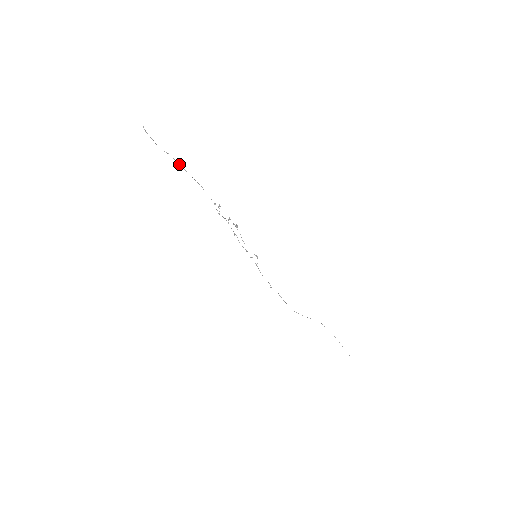
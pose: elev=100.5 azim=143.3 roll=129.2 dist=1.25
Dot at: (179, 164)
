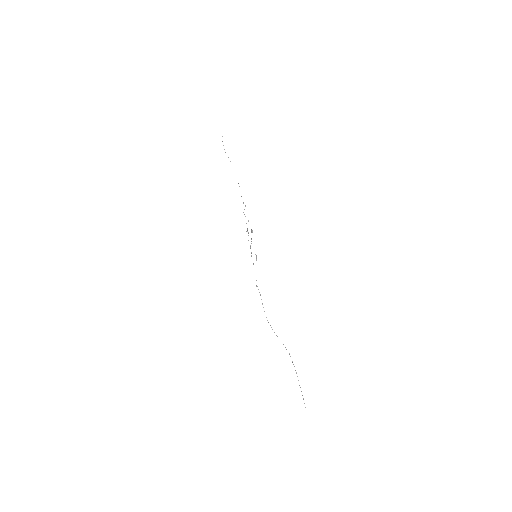
Dot at: occluded
